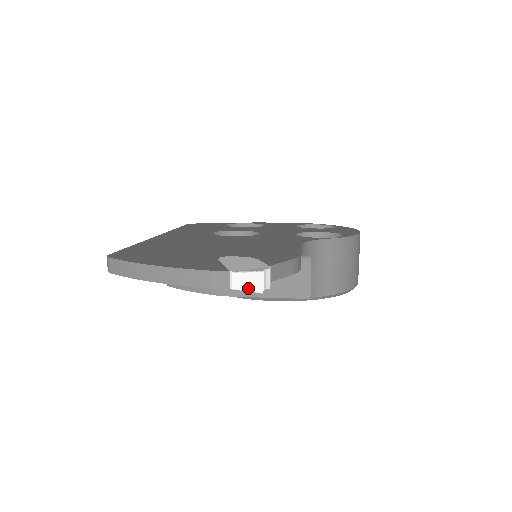
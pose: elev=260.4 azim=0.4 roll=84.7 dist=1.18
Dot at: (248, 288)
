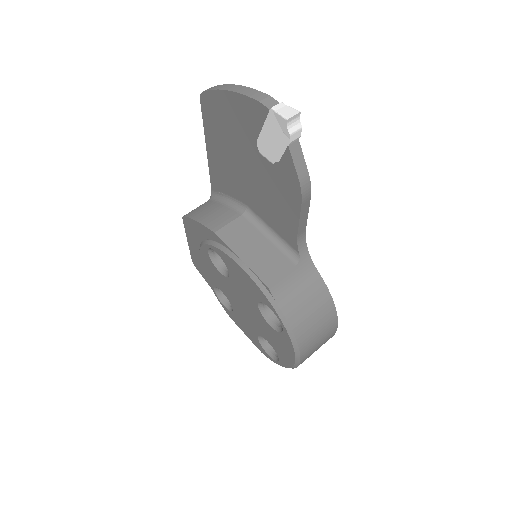
Dot at: (282, 113)
